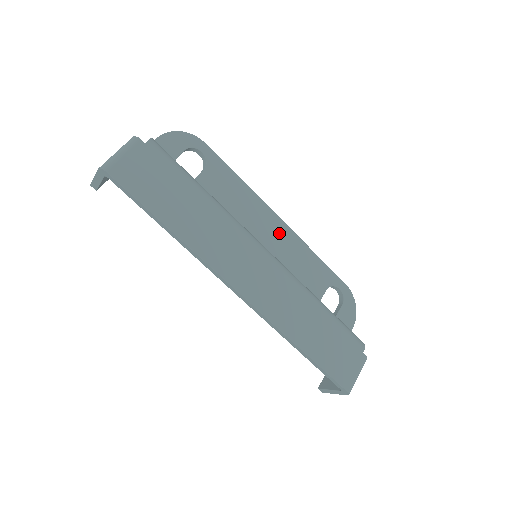
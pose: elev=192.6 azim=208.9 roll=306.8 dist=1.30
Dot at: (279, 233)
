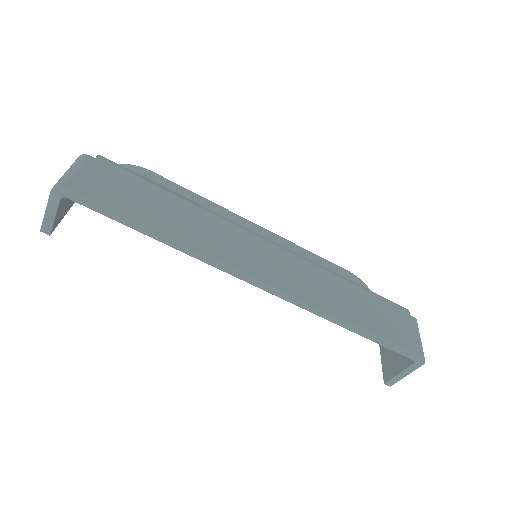
Dot at: occluded
